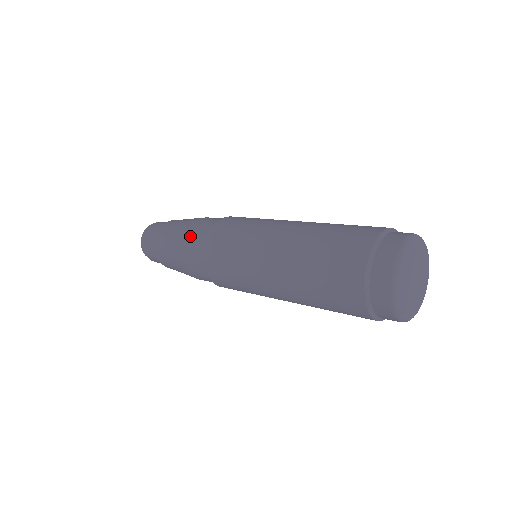
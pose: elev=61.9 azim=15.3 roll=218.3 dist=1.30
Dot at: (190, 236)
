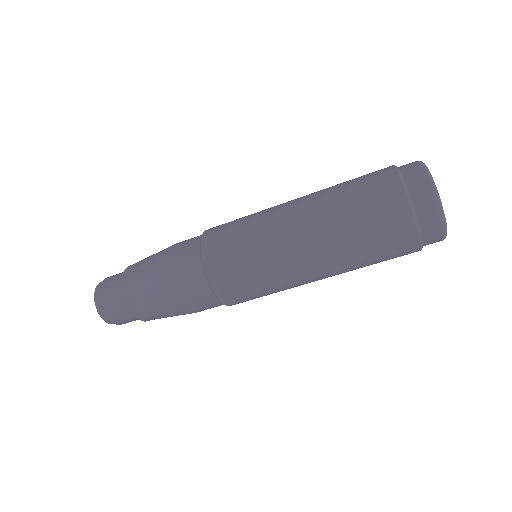
Dot at: (176, 249)
